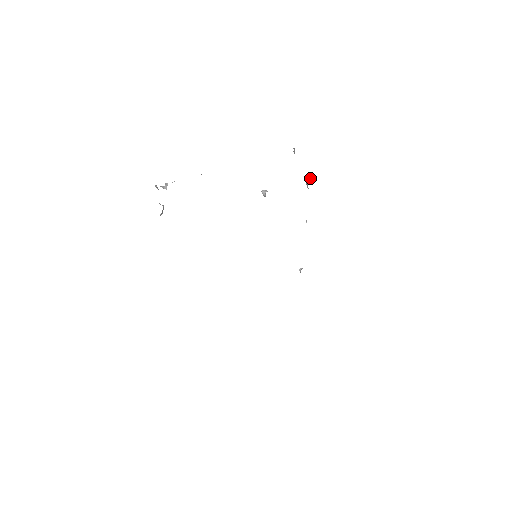
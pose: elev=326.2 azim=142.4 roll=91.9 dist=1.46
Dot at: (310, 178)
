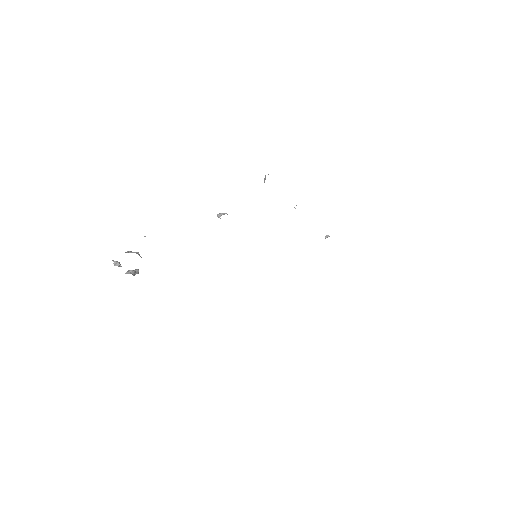
Dot at: occluded
